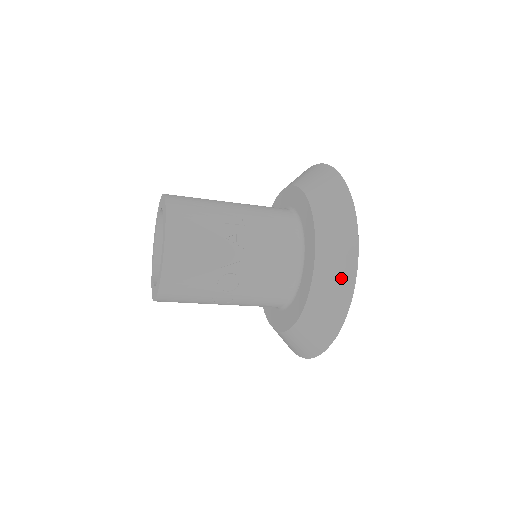
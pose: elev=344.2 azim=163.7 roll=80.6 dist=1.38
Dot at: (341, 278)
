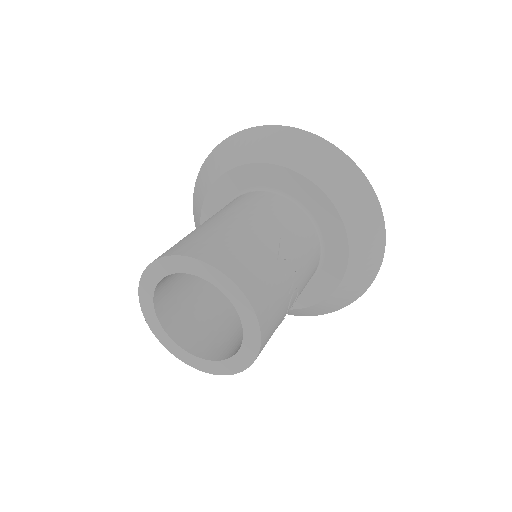
Dot at: (374, 231)
